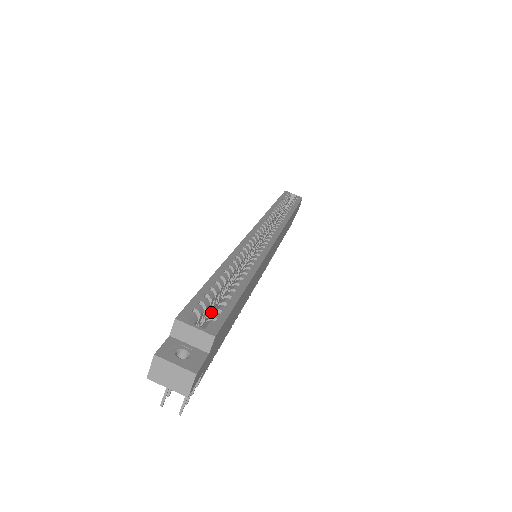
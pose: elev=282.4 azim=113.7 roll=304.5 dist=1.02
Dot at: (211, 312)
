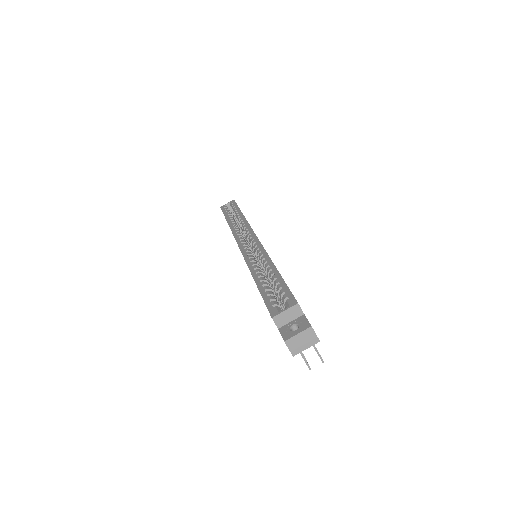
Dot at: occluded
